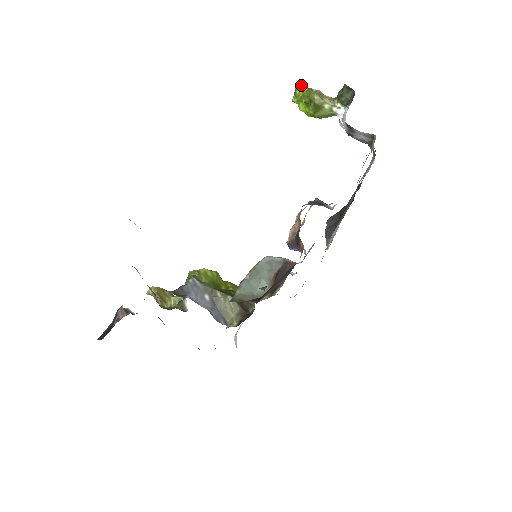
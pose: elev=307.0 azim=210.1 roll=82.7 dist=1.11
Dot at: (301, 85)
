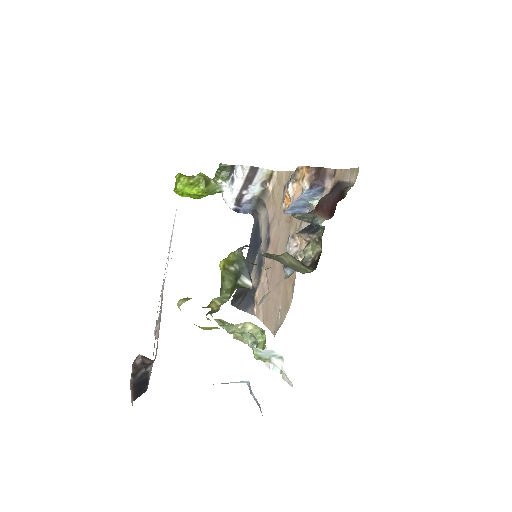
Dot at: (181, 174)
